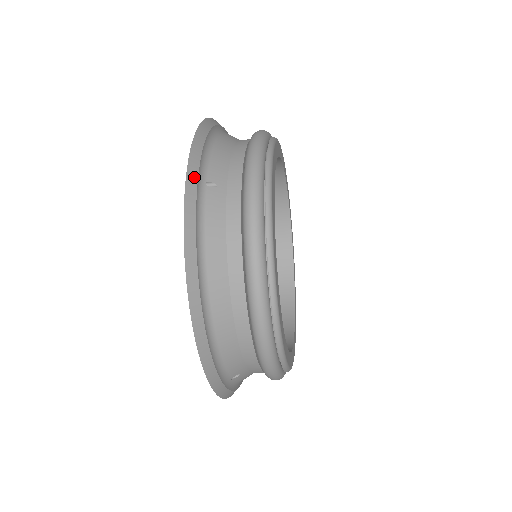
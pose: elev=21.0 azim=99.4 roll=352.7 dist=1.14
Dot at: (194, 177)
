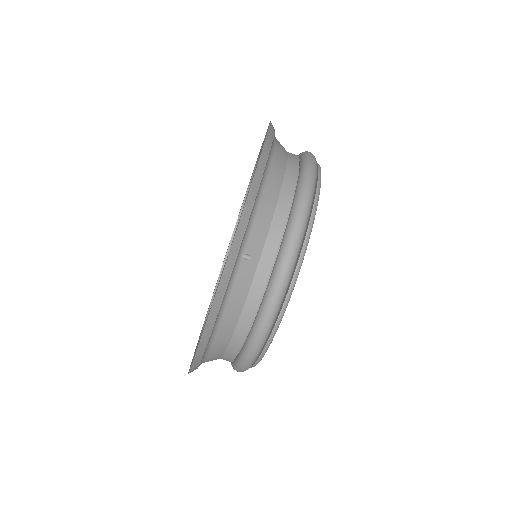
Dot at: occluded
